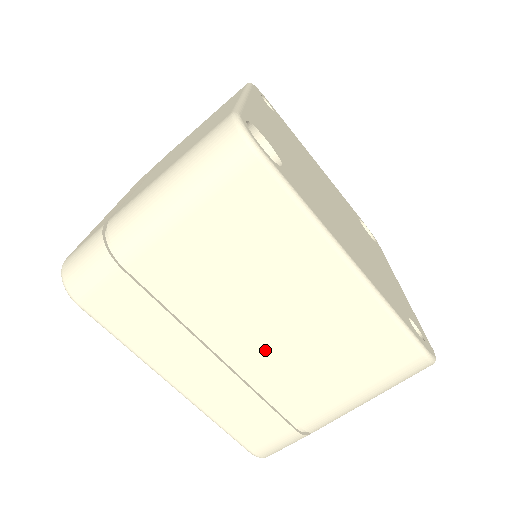
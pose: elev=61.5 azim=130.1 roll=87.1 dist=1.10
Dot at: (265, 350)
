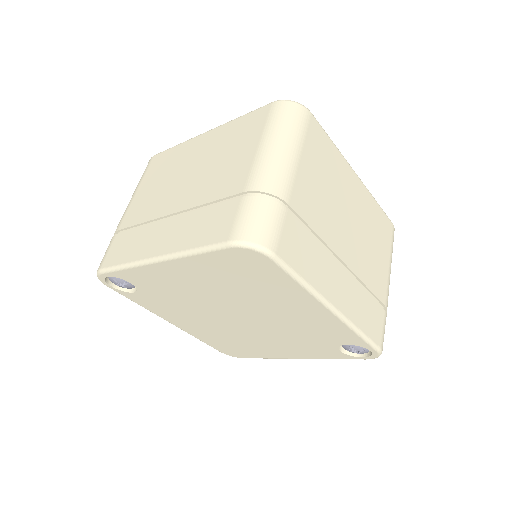
Dot at: (193, 189)
